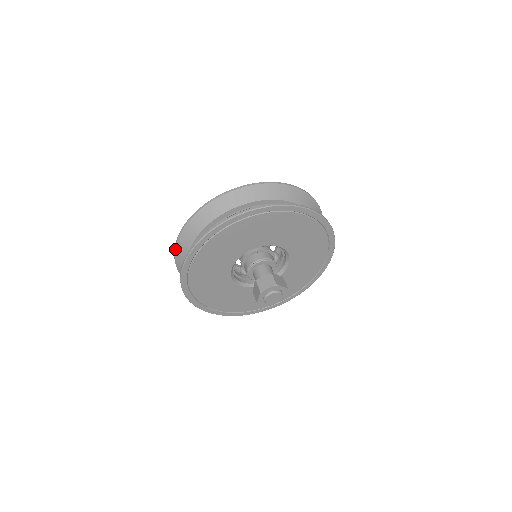
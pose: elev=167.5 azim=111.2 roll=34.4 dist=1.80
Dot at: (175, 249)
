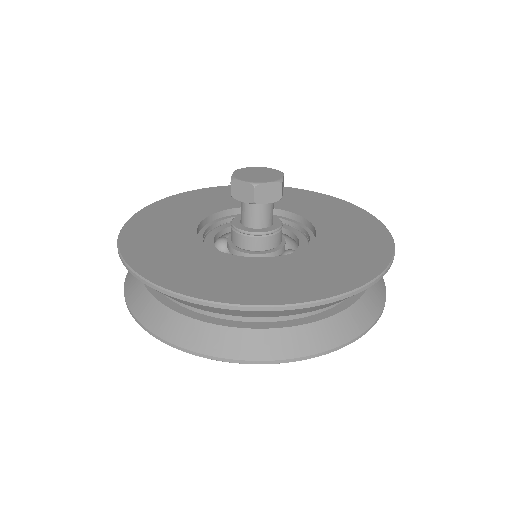
Dot at: occluded
